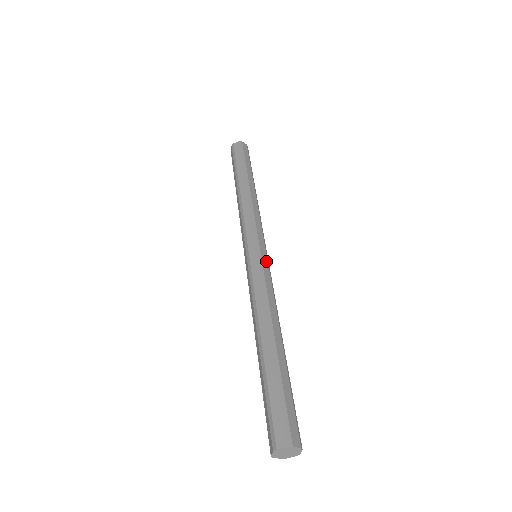
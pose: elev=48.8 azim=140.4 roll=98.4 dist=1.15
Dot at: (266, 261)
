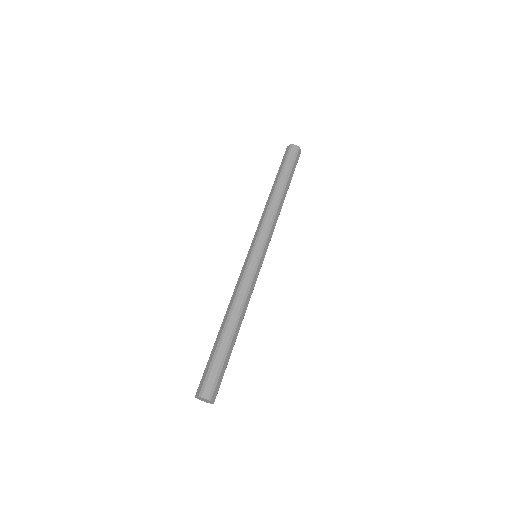
Dot at: (260, 266)
